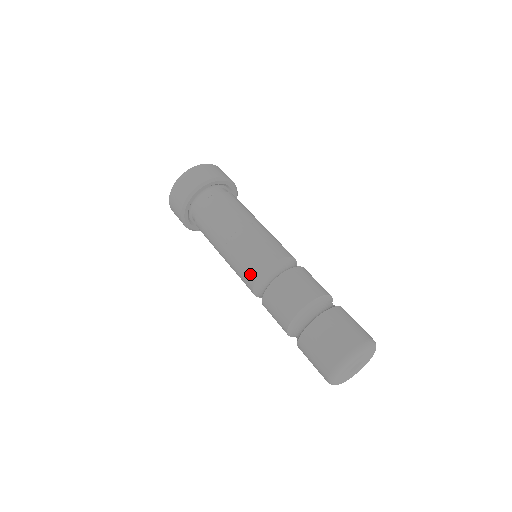
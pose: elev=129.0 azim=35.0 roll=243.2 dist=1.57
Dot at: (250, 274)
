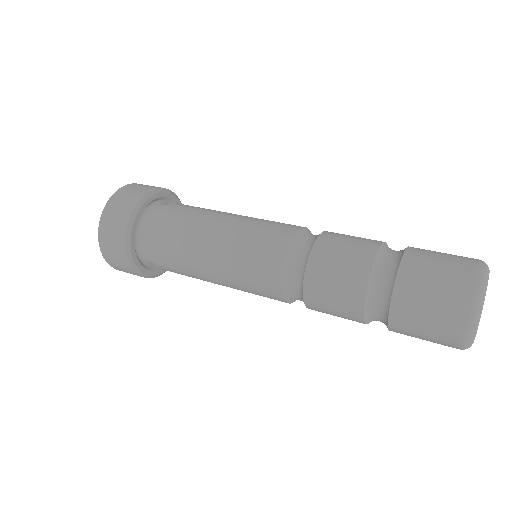
Dot at: (283, 231)
